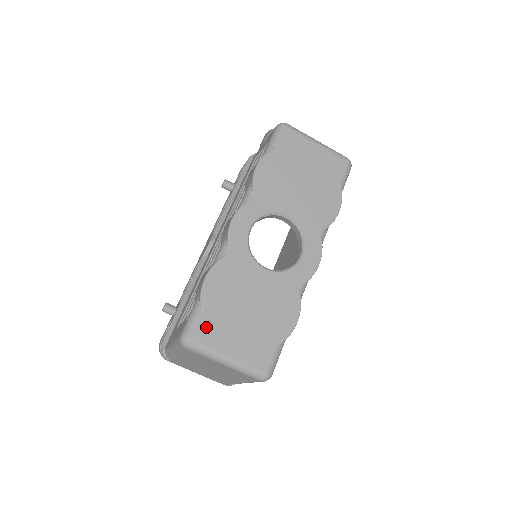
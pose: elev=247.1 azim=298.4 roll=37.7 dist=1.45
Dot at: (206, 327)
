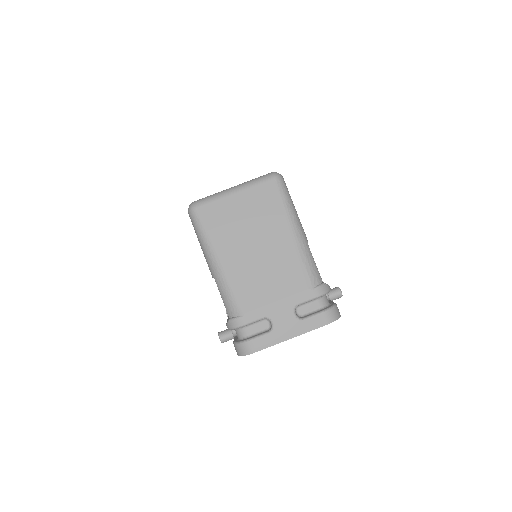
Dot at: occluded
